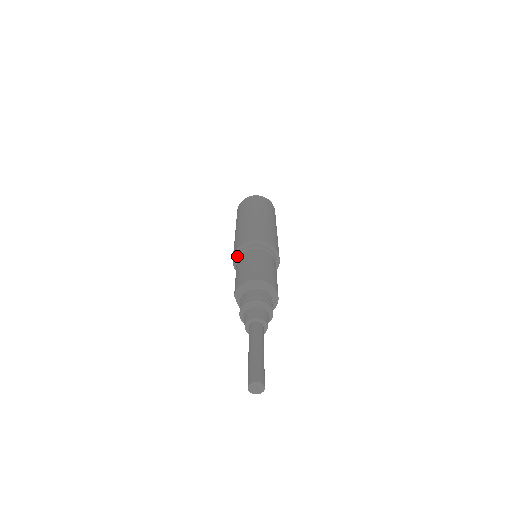
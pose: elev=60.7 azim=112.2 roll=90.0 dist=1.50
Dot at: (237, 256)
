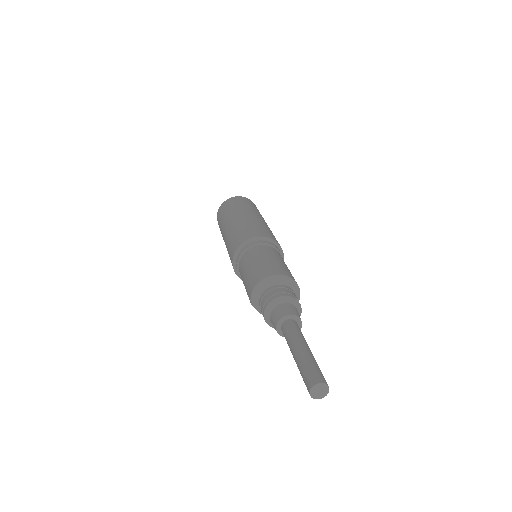
Dot at: (236, 264)
